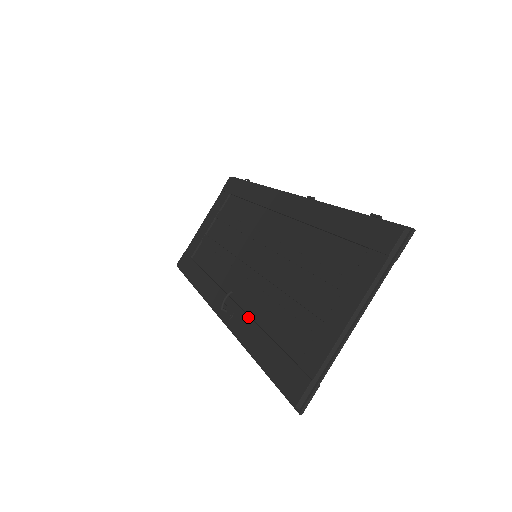
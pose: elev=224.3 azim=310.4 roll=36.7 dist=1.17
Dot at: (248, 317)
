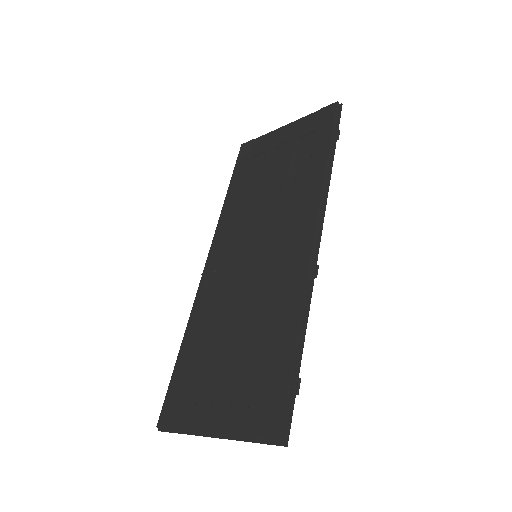
Dot at: (204, 310)
